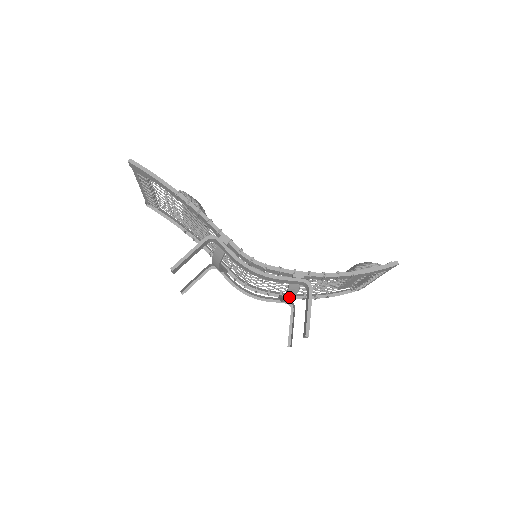
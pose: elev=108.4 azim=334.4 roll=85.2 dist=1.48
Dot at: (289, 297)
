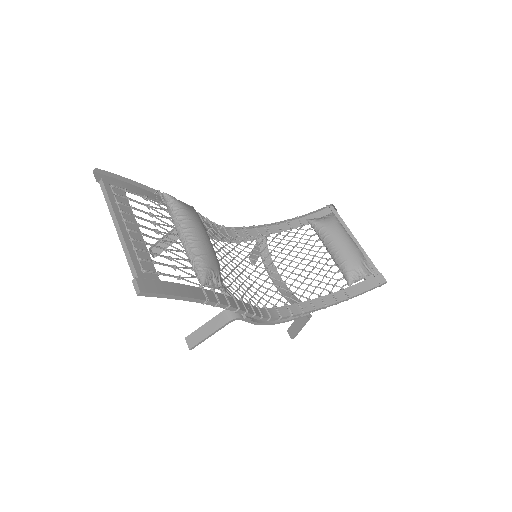
Dot at: (279, 285)
